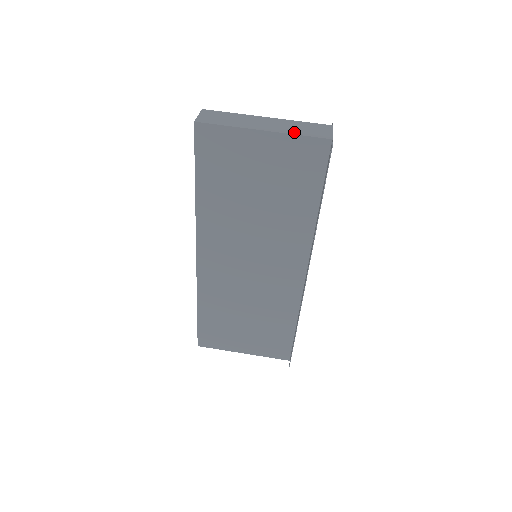
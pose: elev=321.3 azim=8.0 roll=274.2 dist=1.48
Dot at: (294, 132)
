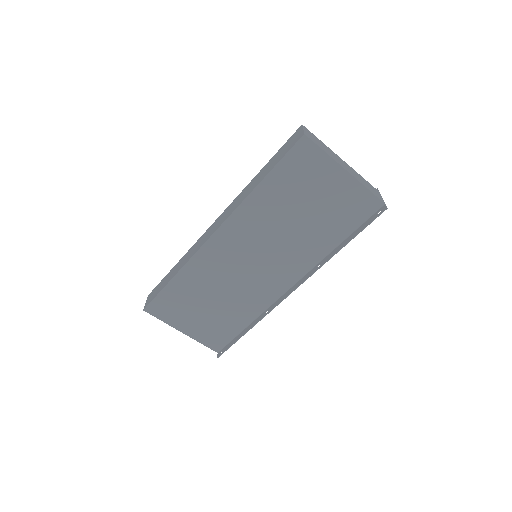
Dot at: (364, 184)
